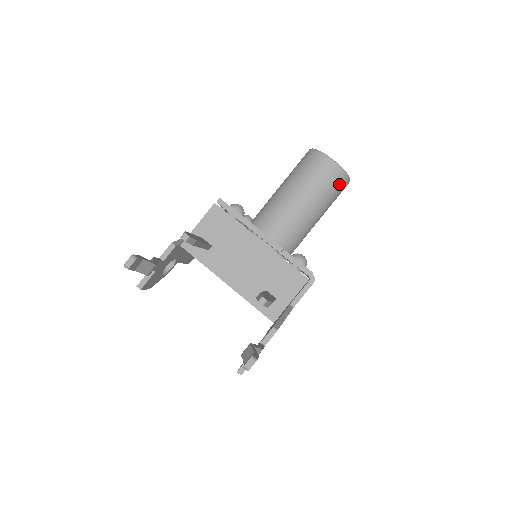
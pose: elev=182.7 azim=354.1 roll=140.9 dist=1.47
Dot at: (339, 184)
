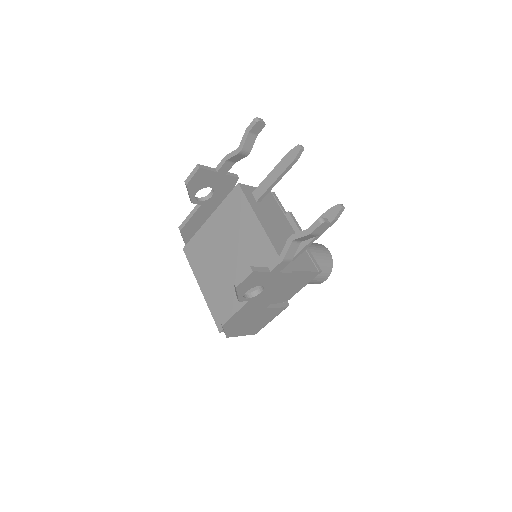
Dot at: (327, 269)
